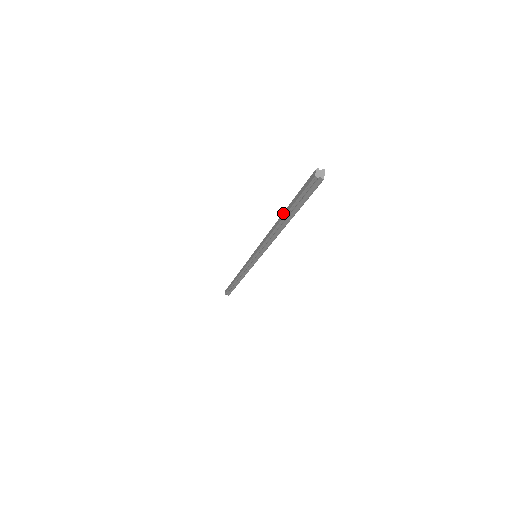
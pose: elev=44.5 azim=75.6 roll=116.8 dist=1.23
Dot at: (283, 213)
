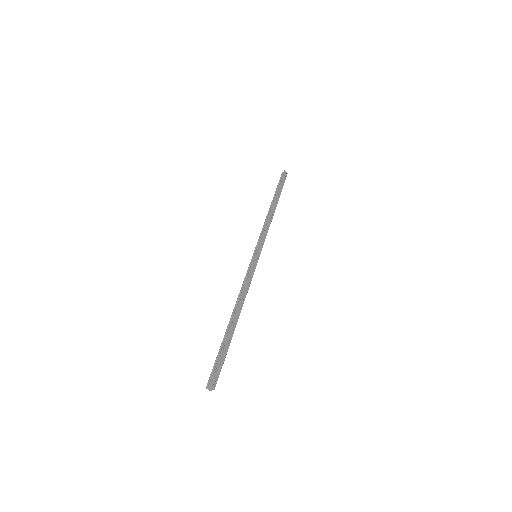
Dot at: (228, 328)
